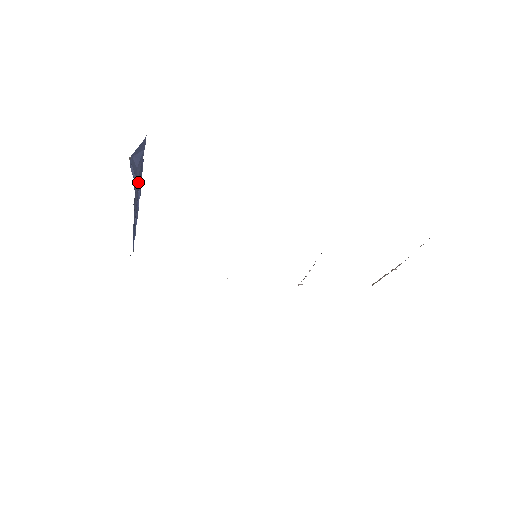
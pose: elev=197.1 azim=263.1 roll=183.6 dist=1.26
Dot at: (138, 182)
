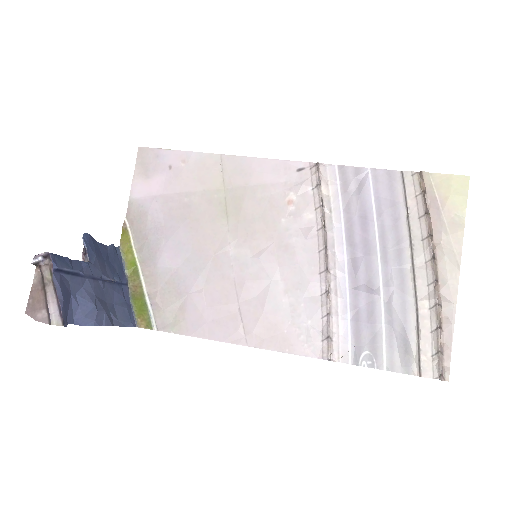
Dot at: (80, 283)
